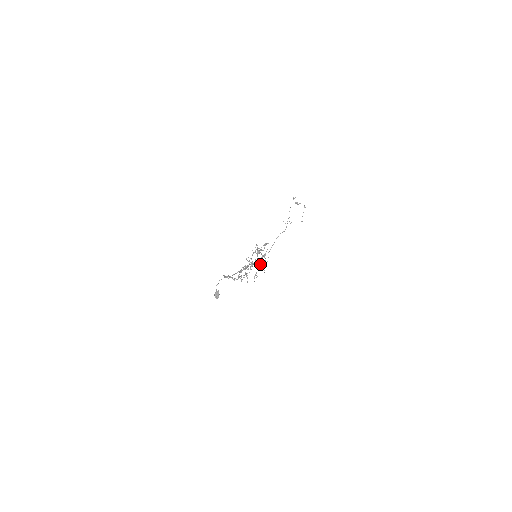
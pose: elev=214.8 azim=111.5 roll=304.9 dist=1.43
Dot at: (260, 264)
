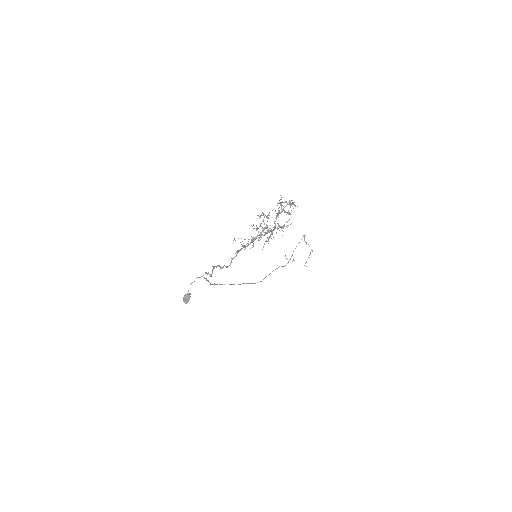
Dot at: occluded
